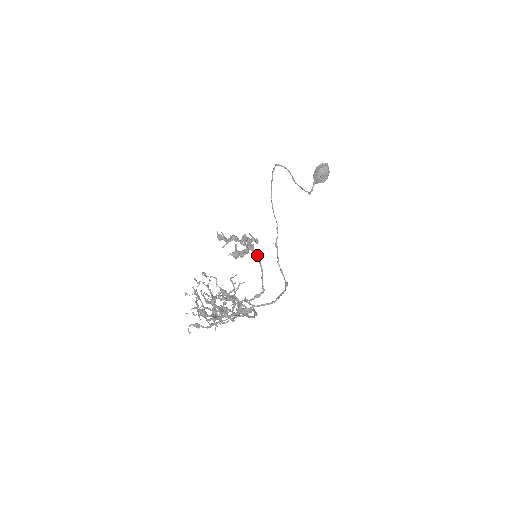
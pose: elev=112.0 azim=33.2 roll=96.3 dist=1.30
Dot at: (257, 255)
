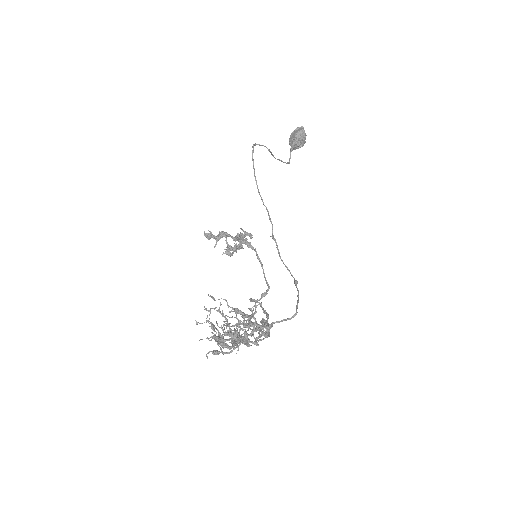
Dot at: (253, 248)
